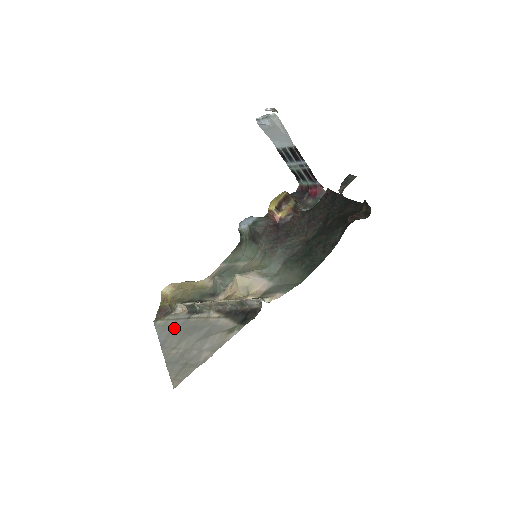
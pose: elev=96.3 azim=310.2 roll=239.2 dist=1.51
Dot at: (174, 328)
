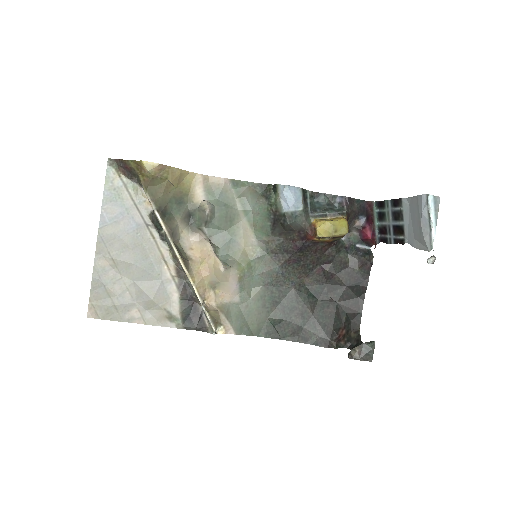
Dot at: (125, 220)
